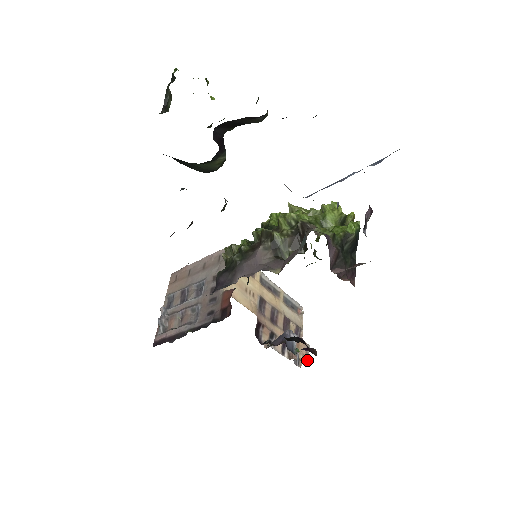
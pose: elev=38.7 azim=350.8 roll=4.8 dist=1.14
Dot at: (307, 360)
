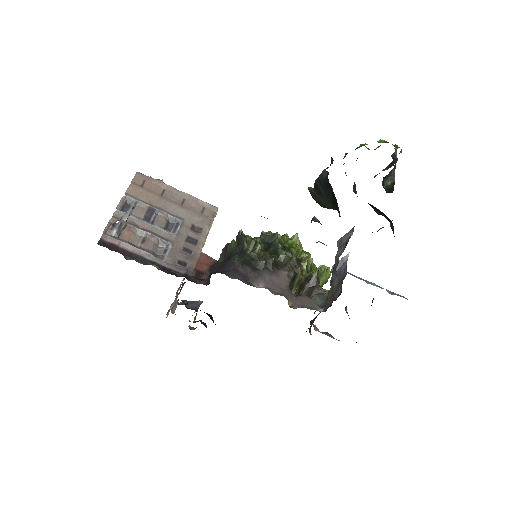
Dot at: (192, 327)
